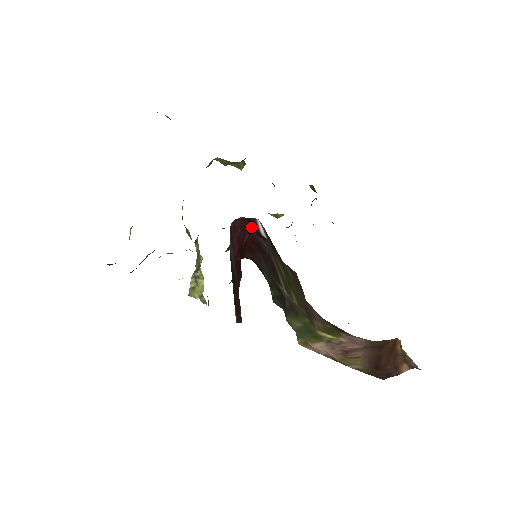
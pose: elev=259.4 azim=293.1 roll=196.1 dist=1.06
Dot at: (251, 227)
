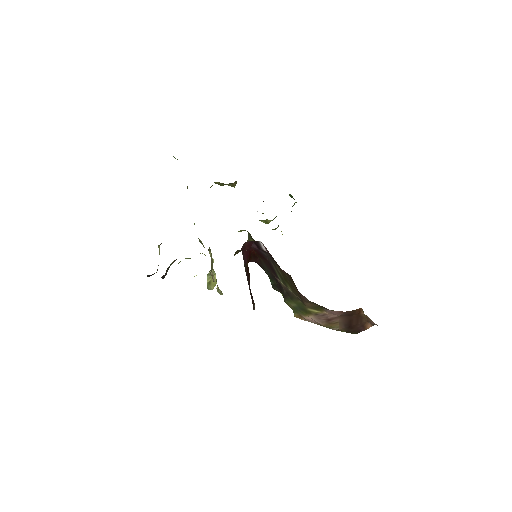
Dot at: (255, 245)
